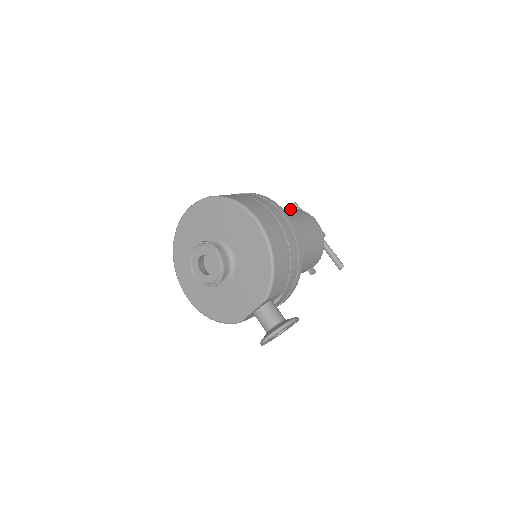
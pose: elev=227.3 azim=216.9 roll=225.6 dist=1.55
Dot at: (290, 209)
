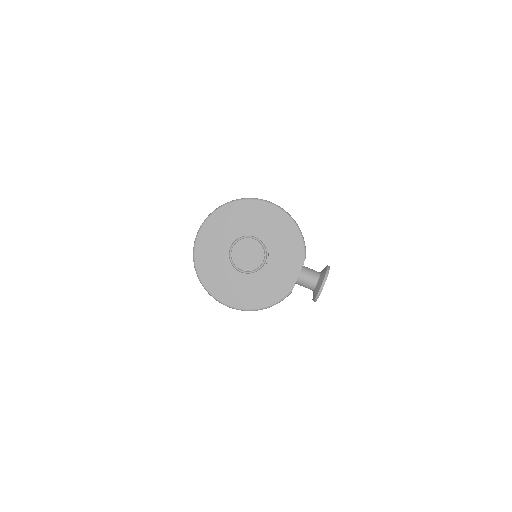
Dot at: occluded
